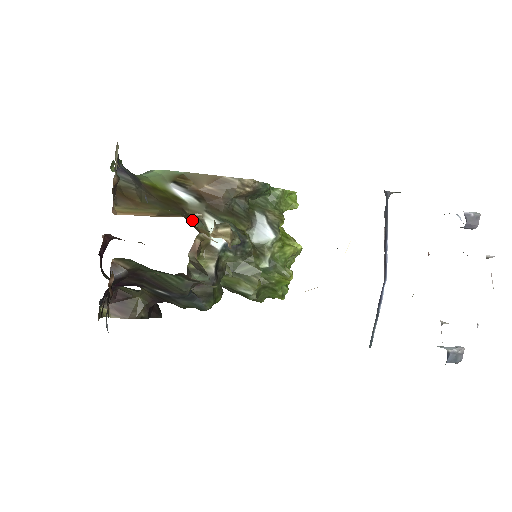
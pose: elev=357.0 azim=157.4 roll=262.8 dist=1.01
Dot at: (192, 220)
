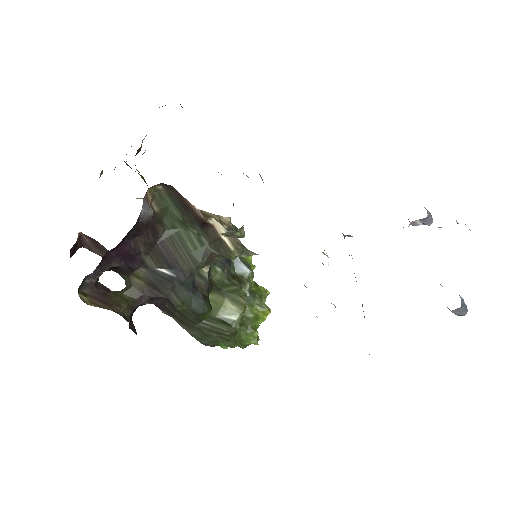
Dot at: occluded
